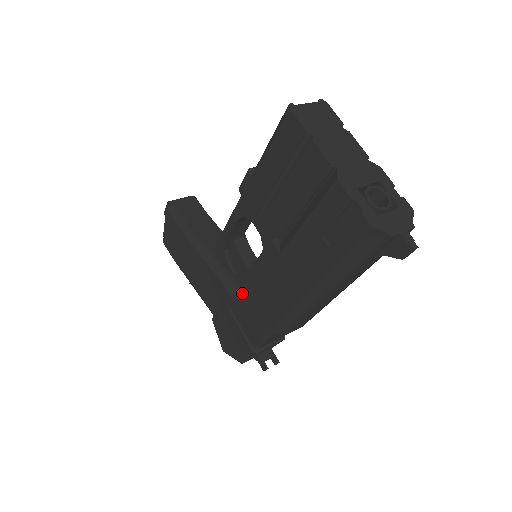
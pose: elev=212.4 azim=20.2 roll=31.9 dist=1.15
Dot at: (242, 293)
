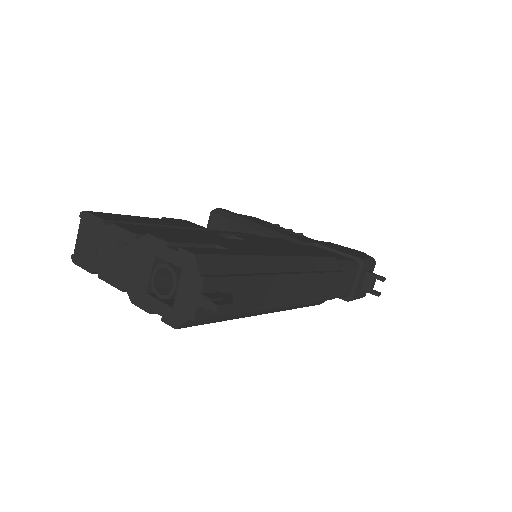
Dot at: occluded
